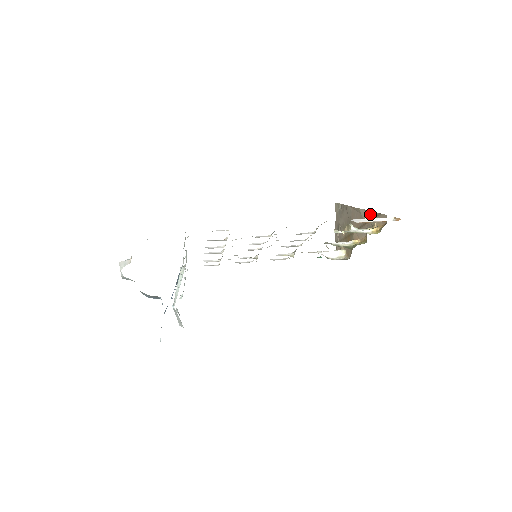
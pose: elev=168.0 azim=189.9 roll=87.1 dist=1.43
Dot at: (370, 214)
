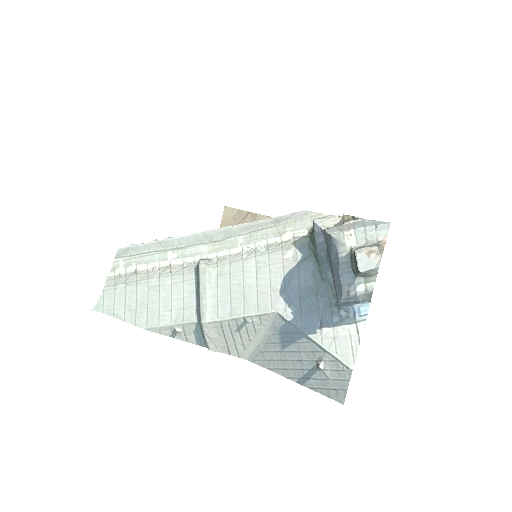
Dot at: occluded
